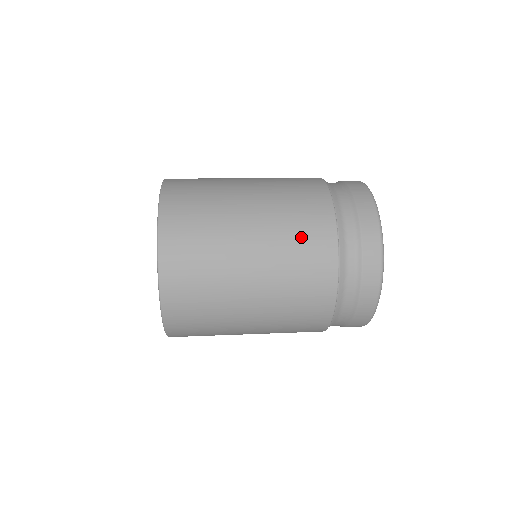
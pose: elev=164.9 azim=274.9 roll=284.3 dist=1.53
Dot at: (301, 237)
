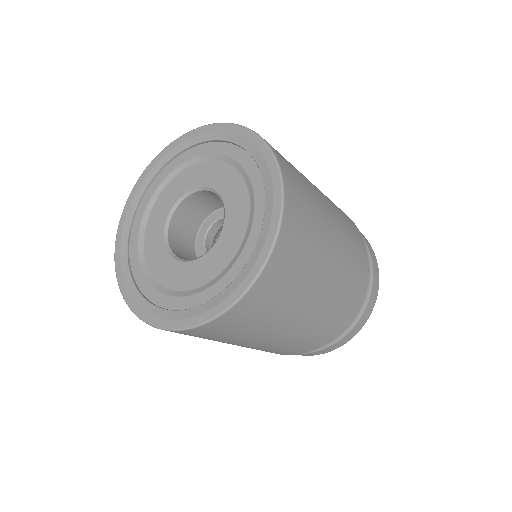
Dot at: (356, 256)
